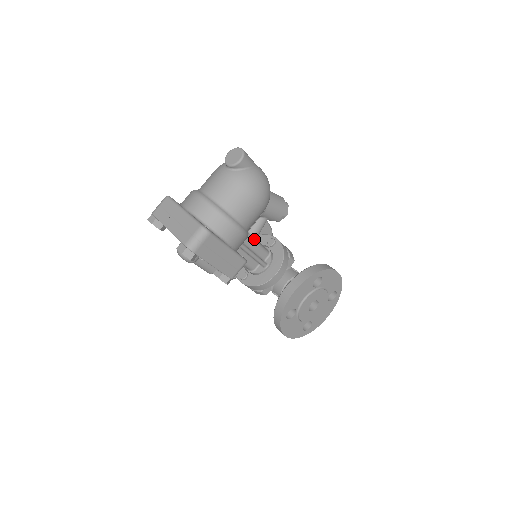
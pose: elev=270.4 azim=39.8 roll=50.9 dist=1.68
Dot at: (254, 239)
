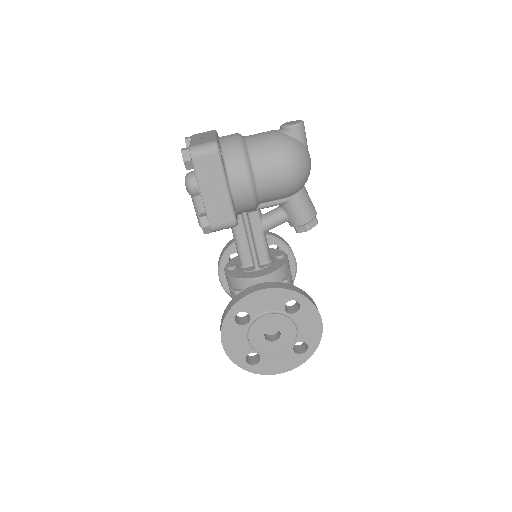
Dot at: (263, 228)
